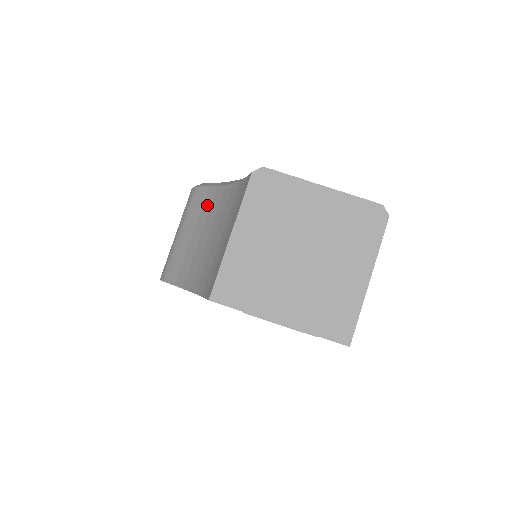
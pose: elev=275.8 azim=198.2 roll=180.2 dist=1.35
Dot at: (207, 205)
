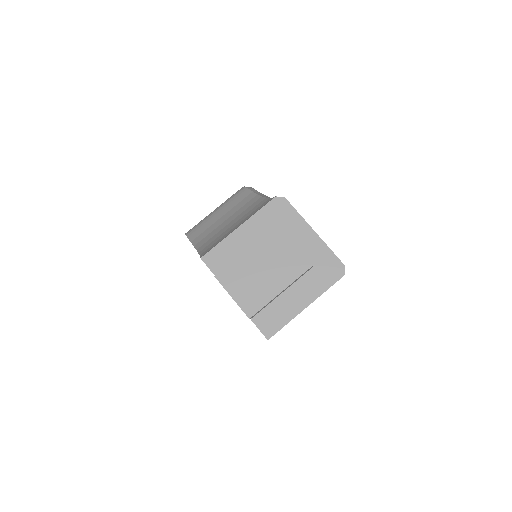
Dot at: (243, 203)
